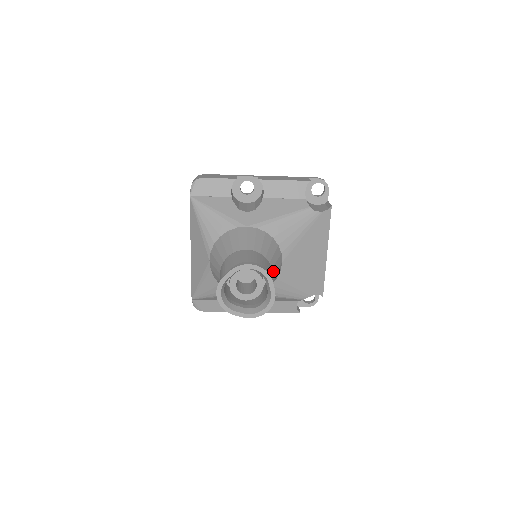
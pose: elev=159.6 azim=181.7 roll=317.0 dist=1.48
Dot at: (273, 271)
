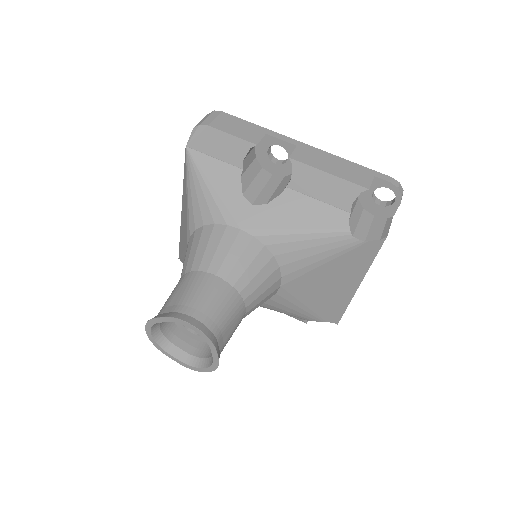
Dot at: (250, 308)
